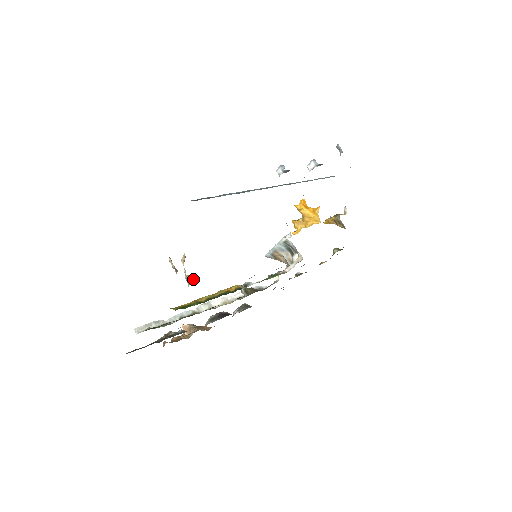
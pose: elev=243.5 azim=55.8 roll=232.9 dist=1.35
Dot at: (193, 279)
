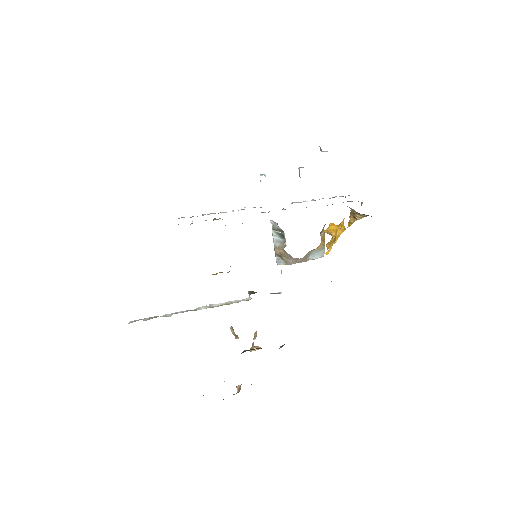
Dot at: (258, 347)
